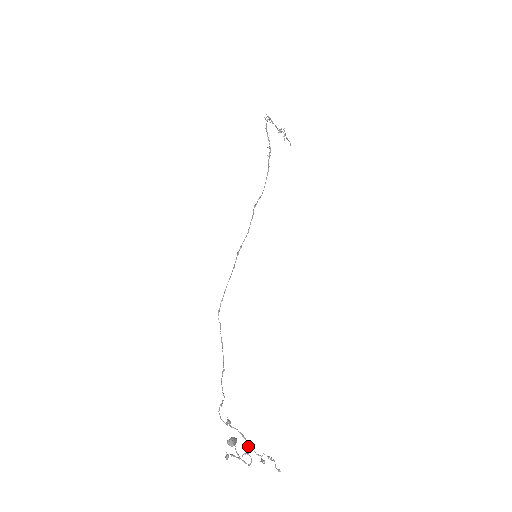
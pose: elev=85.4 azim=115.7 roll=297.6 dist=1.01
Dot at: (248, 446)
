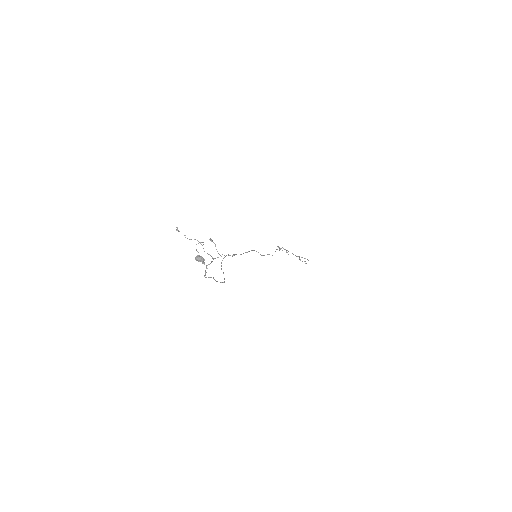
Dot at: (212, 258)
